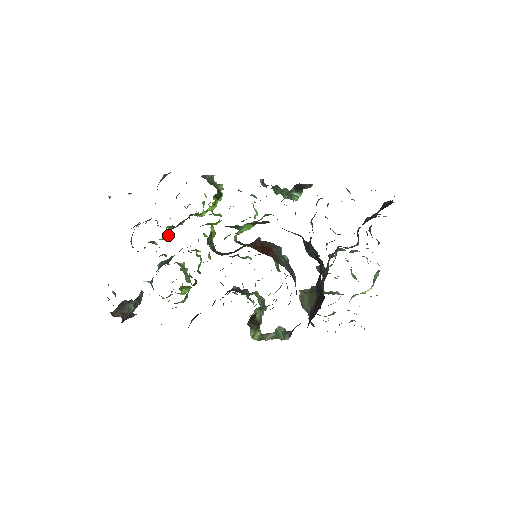
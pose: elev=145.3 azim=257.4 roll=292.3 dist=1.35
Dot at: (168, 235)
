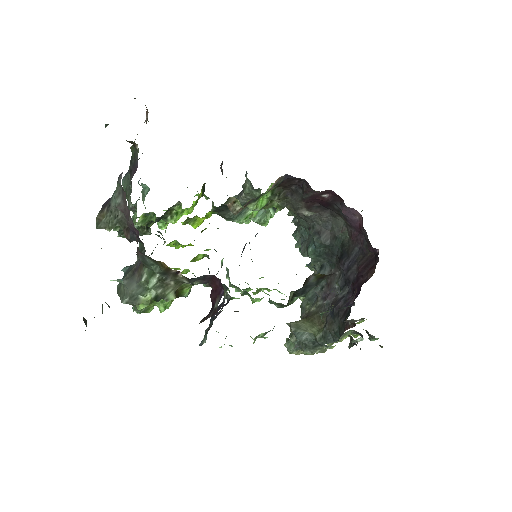
Dot at: occluded
